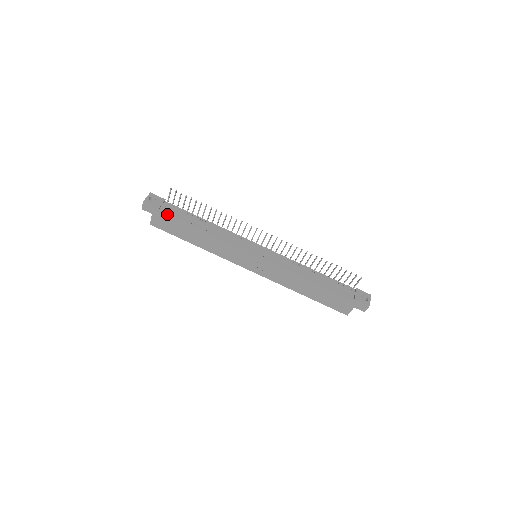
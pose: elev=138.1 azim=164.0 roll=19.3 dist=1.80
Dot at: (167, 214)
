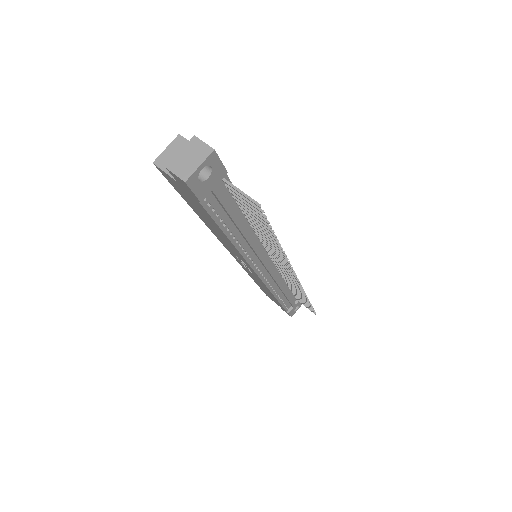
Dot at: (205, 209)
